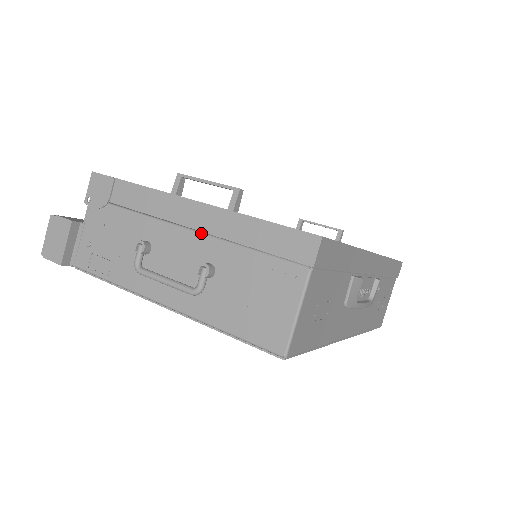
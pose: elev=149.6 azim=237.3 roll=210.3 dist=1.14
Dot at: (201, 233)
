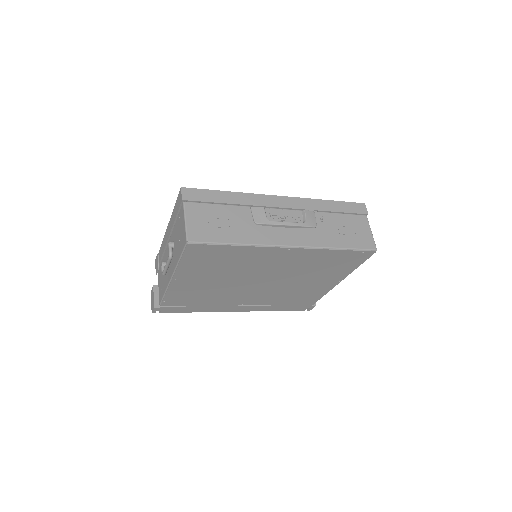
Dot at: (171, 236)
